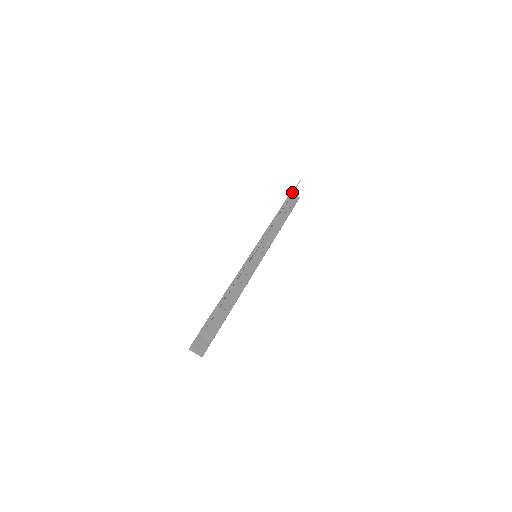
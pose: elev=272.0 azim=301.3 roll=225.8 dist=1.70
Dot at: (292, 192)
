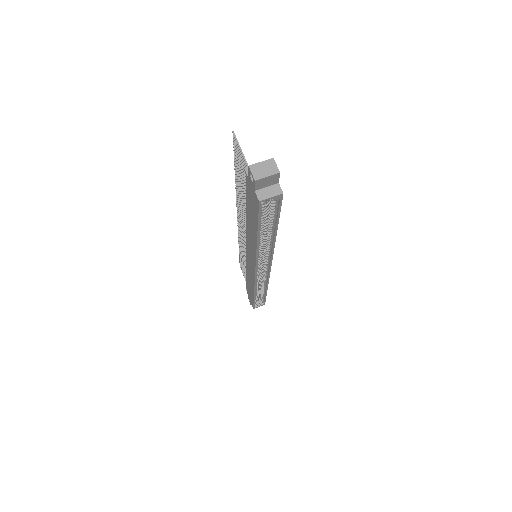
Dot at: (239, 258)
